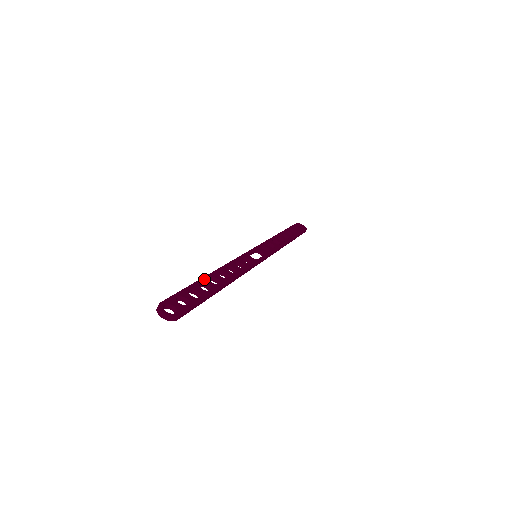
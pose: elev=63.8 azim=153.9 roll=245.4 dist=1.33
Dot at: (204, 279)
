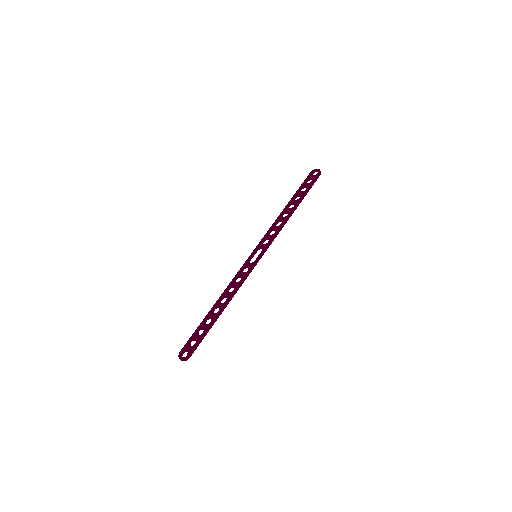
Dot at: (209, 314)
